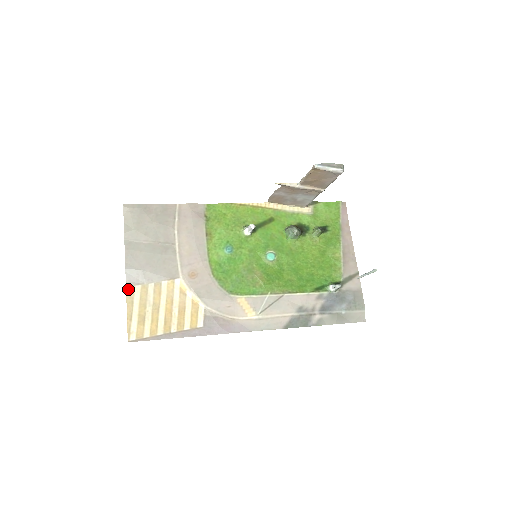
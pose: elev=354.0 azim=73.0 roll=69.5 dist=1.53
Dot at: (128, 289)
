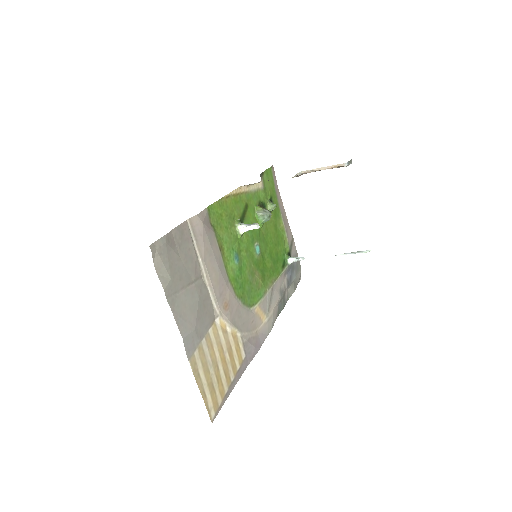
Dot at: (191, 362)
